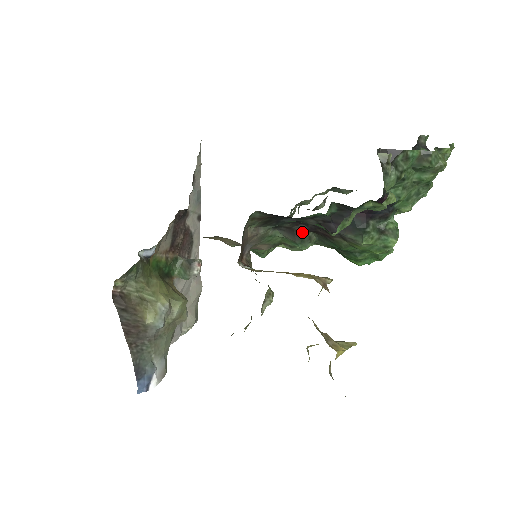
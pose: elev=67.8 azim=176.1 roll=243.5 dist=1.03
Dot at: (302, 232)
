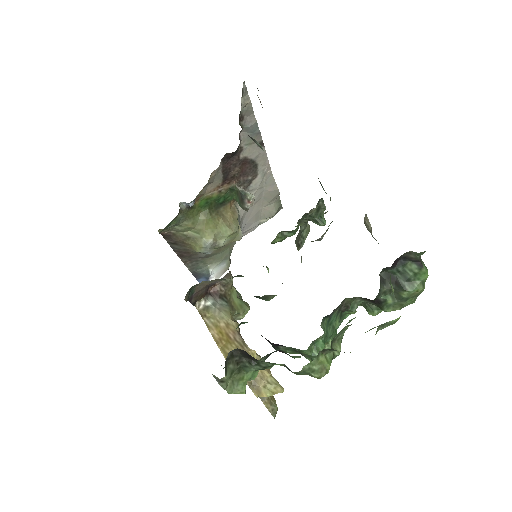
Dot at: (254, 296)
